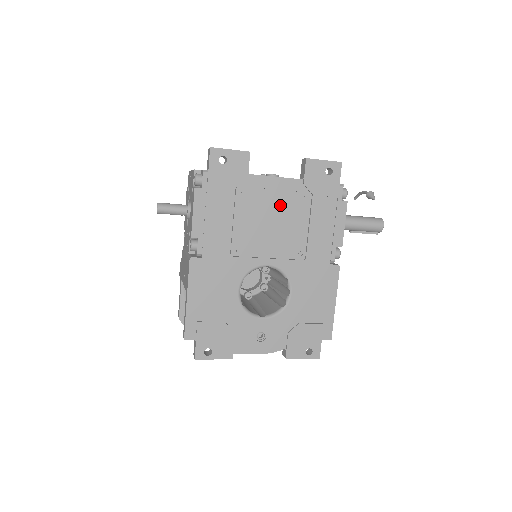
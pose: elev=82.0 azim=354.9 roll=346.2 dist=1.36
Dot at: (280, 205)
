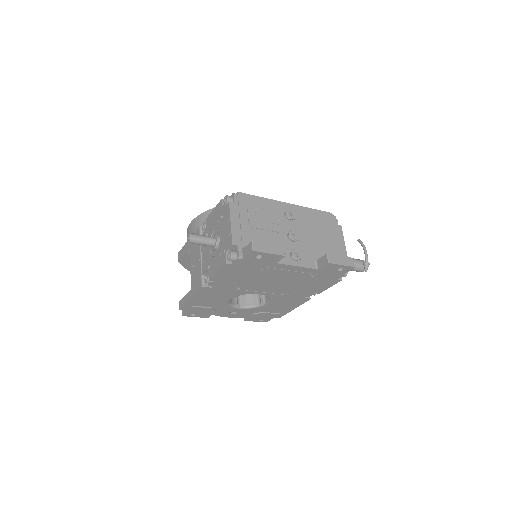
Dot at: (289, 276)
